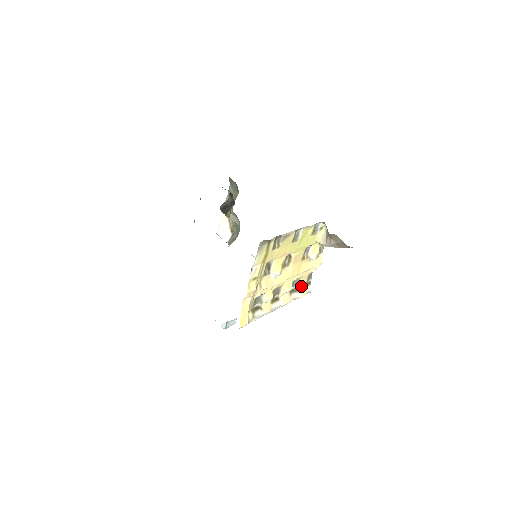
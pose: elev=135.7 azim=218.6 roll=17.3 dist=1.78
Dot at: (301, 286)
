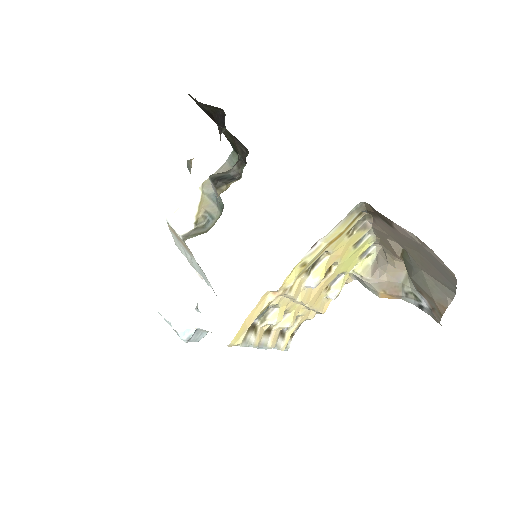
Dot at: (290, 332)
